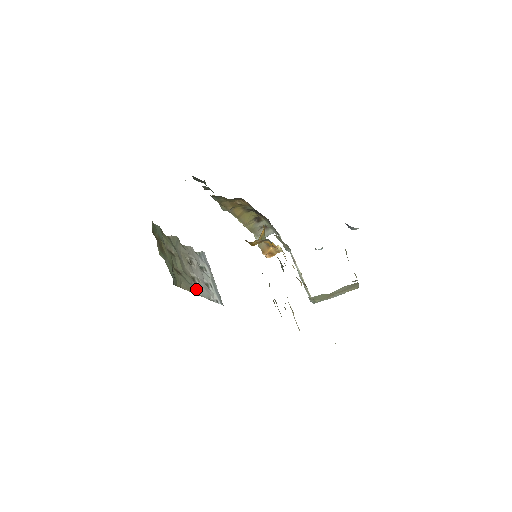
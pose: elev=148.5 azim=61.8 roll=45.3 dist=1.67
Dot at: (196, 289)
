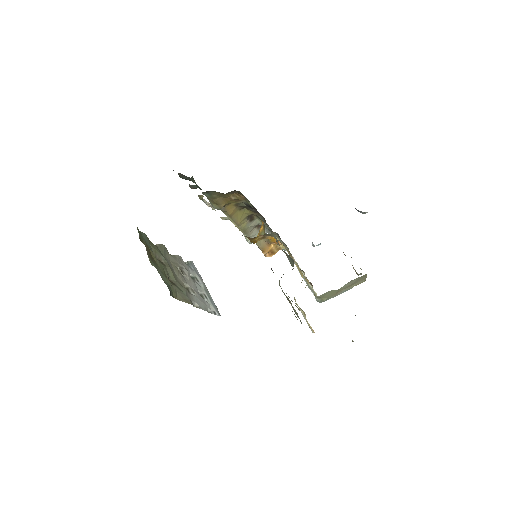
Dot at: (192, 300)
